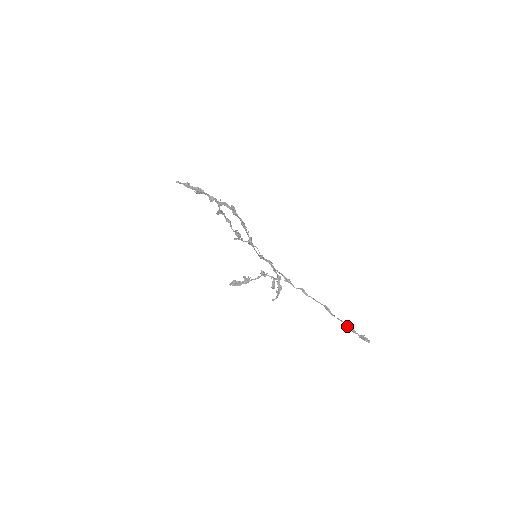
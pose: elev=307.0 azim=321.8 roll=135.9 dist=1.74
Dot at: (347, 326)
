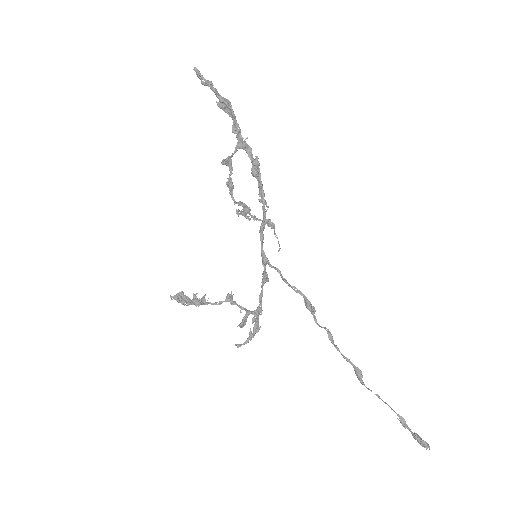
Dot at: (394, 411)
